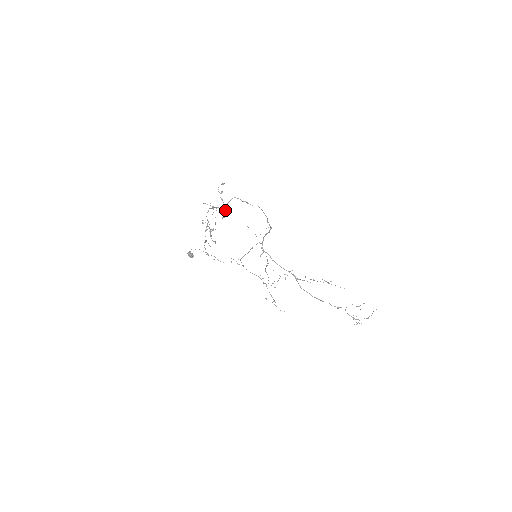
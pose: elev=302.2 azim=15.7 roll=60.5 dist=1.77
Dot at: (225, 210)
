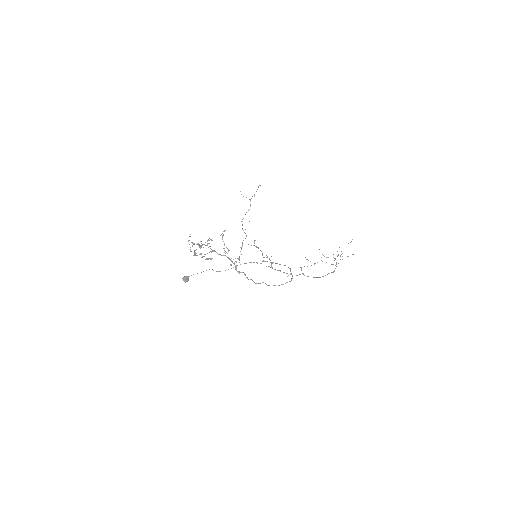
Dot at: occluded
